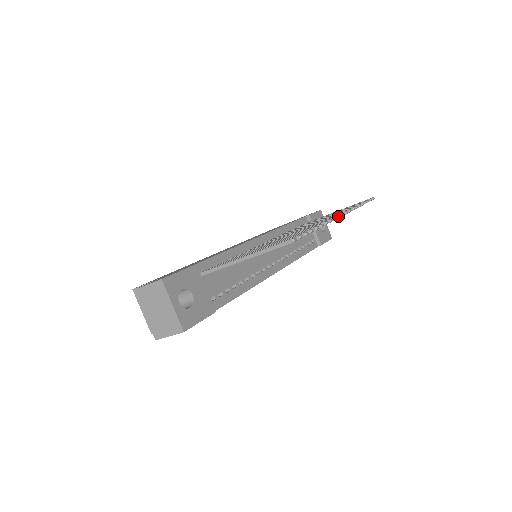
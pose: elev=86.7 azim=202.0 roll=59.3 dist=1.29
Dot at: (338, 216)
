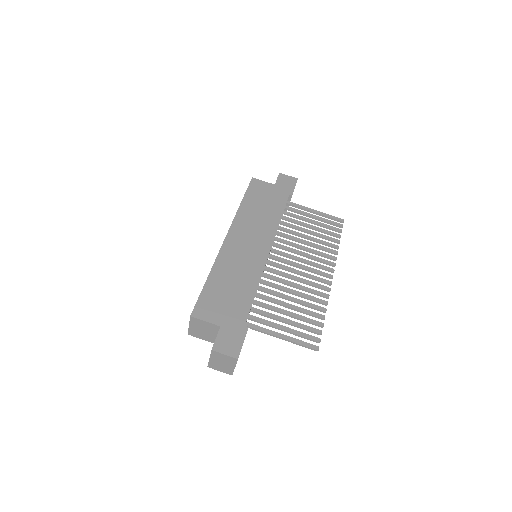
Dot at: occluded
